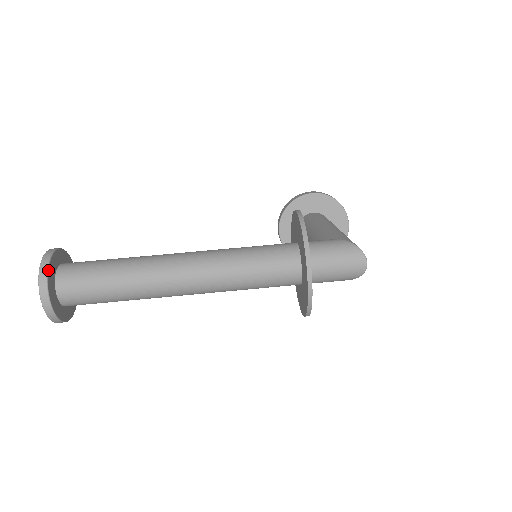
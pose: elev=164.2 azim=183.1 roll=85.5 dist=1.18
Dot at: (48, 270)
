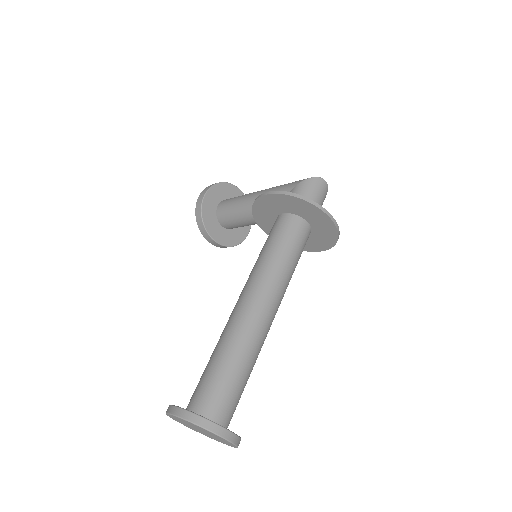
Dot at: (204, 418)
